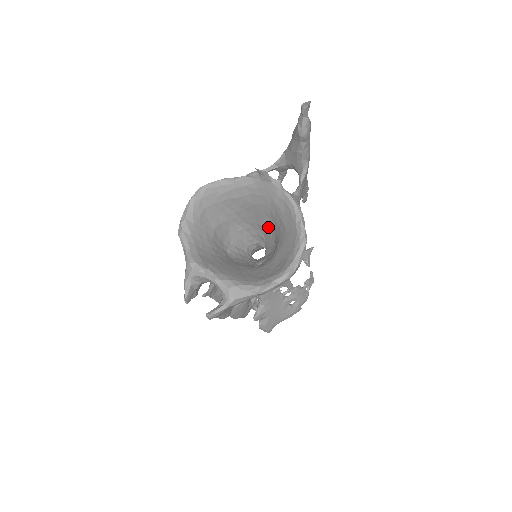
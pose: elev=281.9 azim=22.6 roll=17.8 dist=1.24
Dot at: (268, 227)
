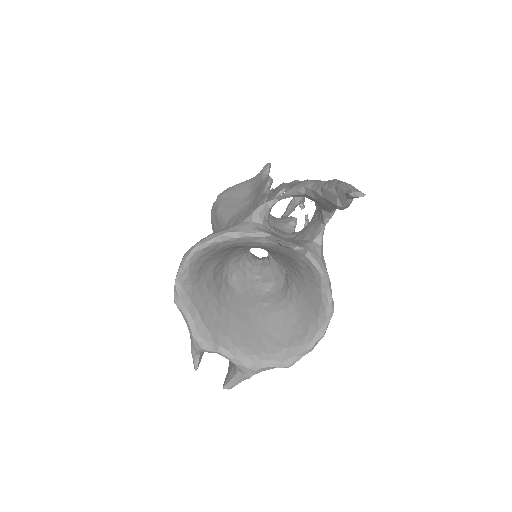
Dot at: (277, 255)
